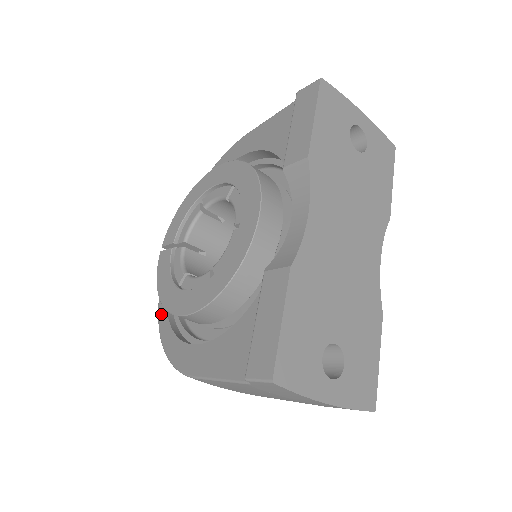
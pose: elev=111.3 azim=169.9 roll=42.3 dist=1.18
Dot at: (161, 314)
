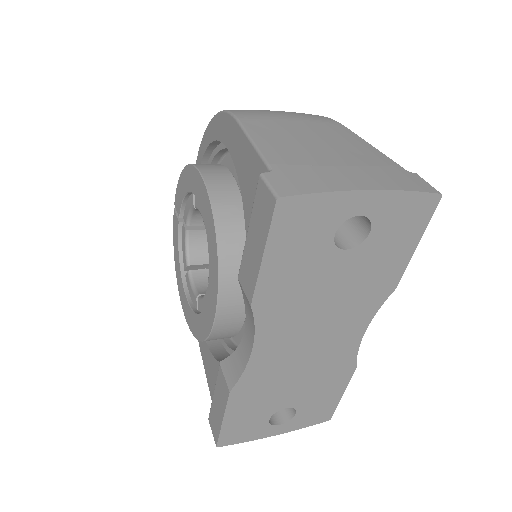
Dot at: occluded
